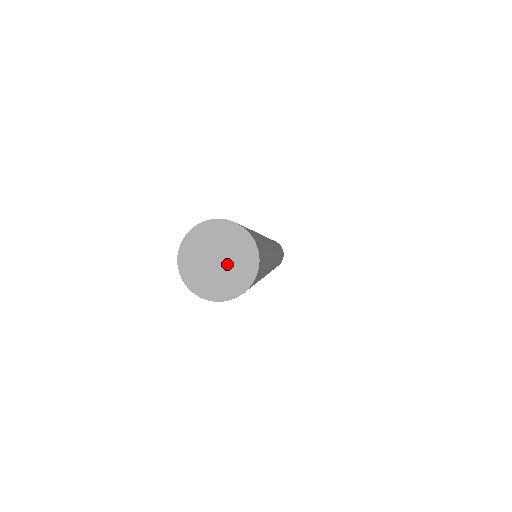
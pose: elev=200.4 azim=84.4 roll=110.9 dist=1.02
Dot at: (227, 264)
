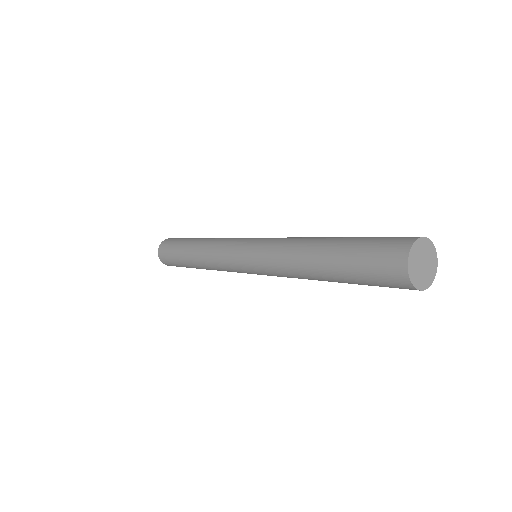
Dot at: (426, 268)
